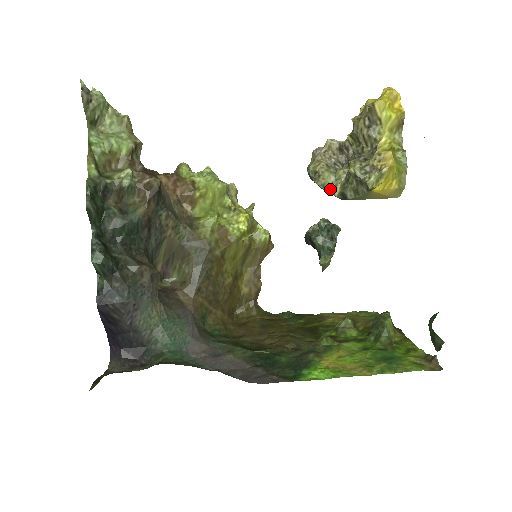
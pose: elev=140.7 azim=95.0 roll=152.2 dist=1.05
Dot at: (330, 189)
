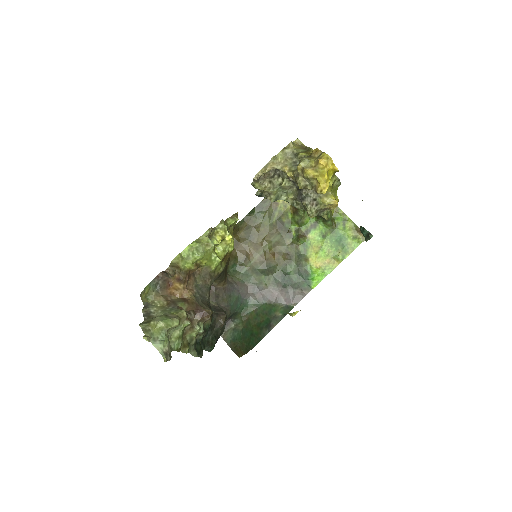
Dot at: (280, 196)
